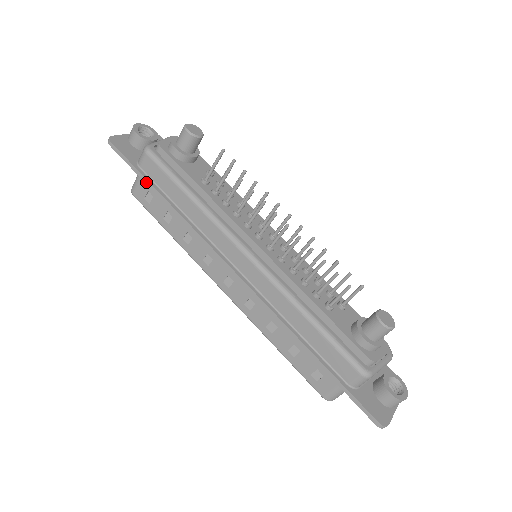
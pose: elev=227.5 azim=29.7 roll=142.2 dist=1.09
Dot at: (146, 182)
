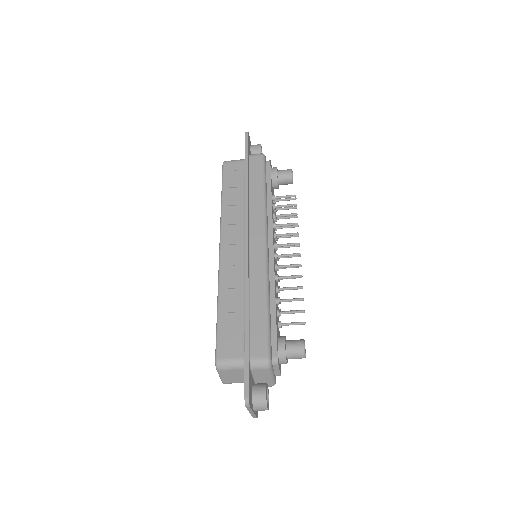
Dot at: (246, 164)
